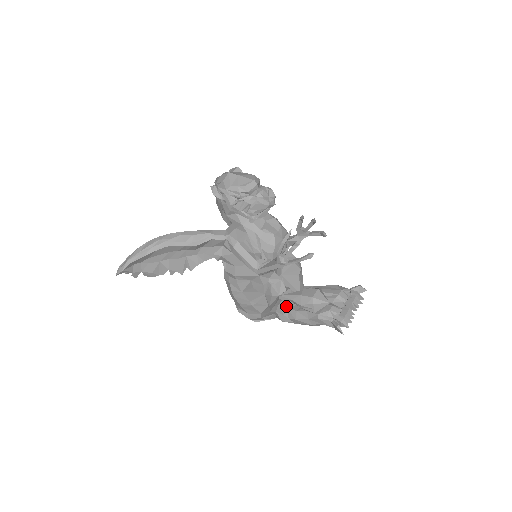
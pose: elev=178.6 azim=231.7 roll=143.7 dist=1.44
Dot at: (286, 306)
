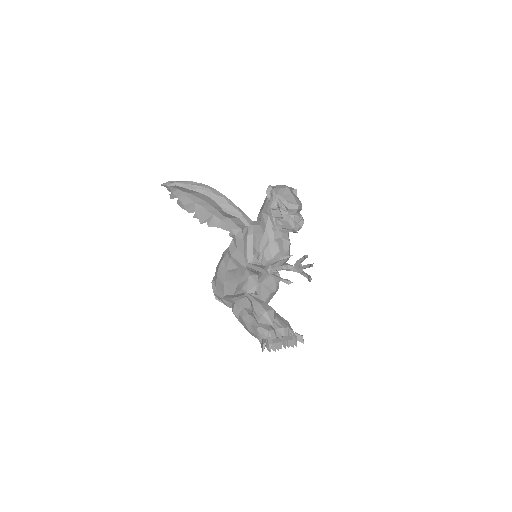
Dot at: (245, 304)
